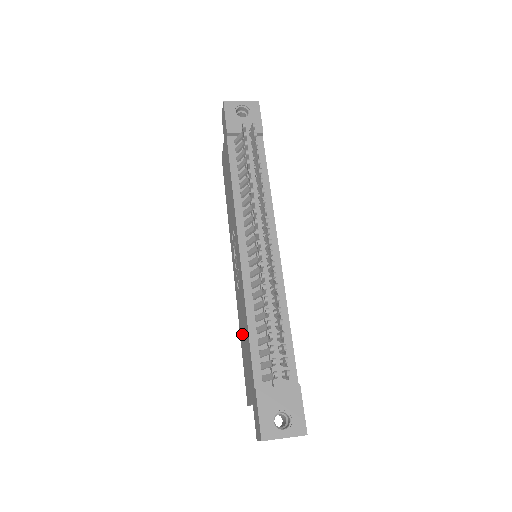
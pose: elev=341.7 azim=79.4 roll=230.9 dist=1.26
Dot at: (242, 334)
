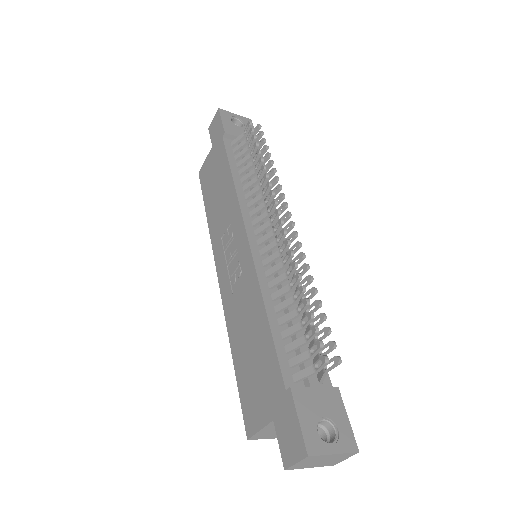
Dot at: (241, 342)
